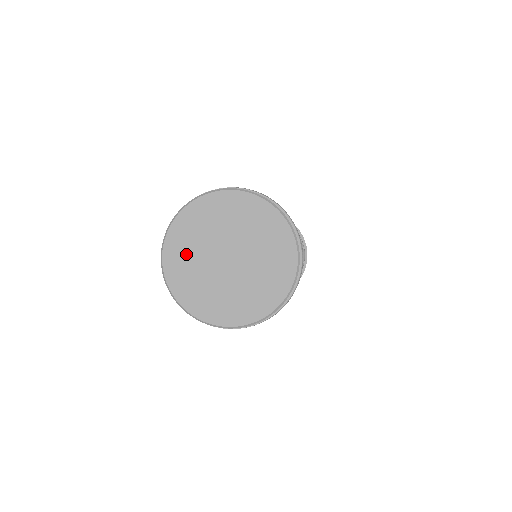
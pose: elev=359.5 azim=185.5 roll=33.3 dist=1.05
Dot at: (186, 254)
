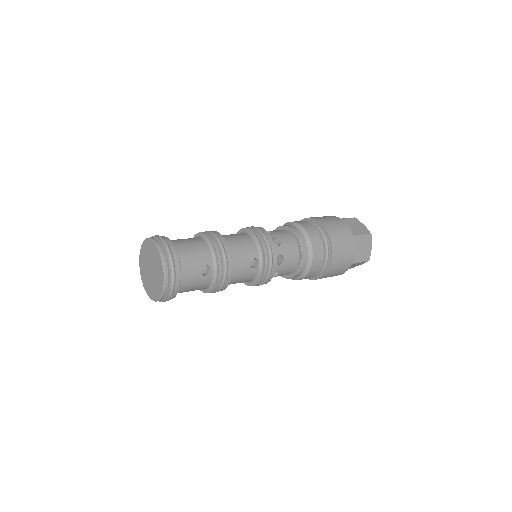
Dot at: (145, 254)
